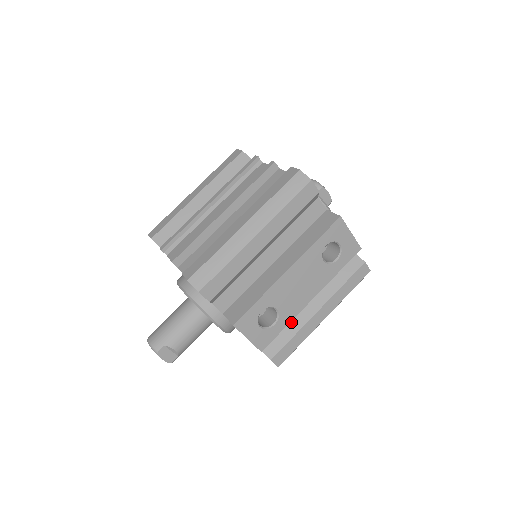
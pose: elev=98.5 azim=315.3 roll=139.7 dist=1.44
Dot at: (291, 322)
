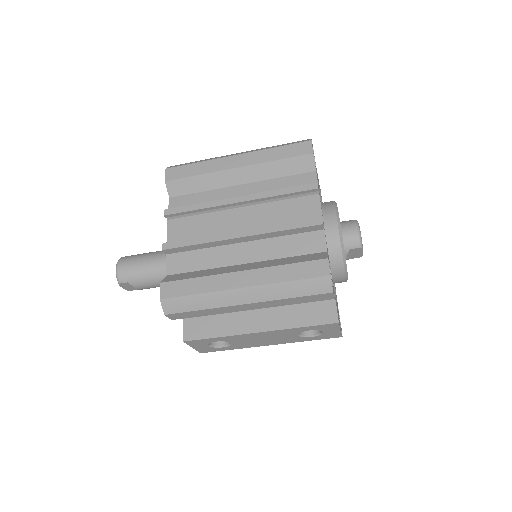
Dot at: occluded
